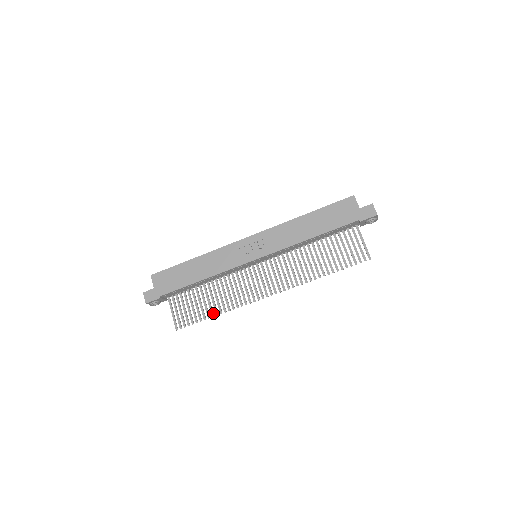
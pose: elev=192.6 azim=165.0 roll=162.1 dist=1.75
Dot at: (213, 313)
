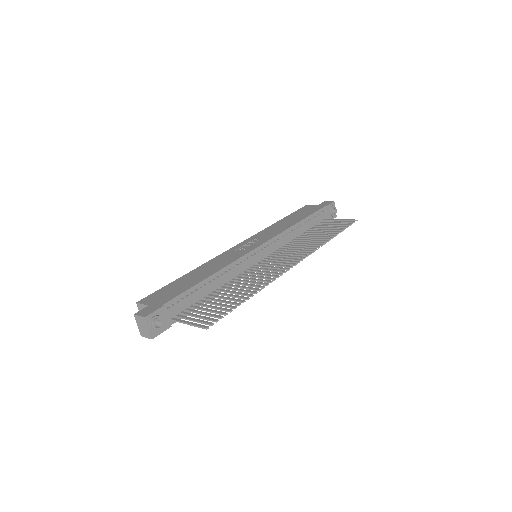
Dot at: (245, 297)
